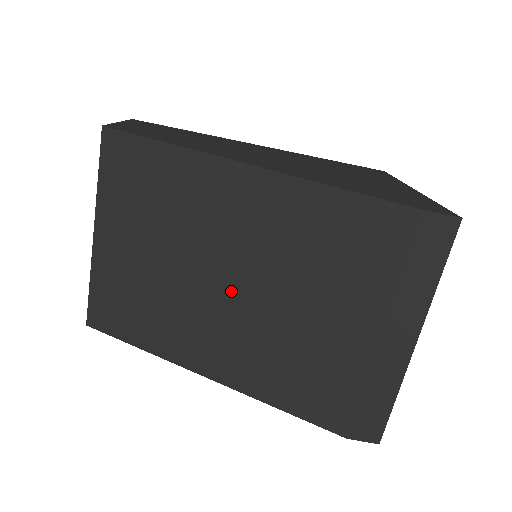
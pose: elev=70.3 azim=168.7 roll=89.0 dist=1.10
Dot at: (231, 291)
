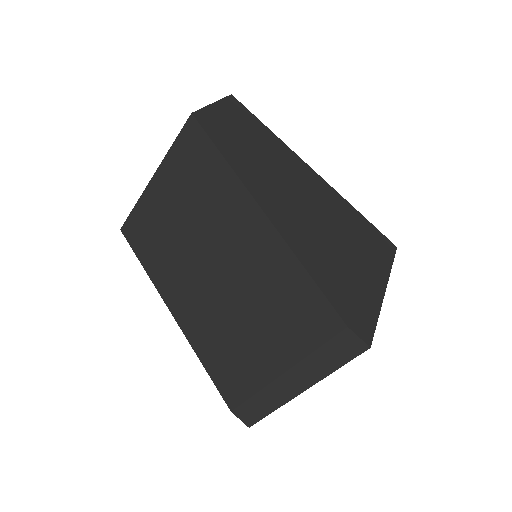
Dot at: (213, 280)
